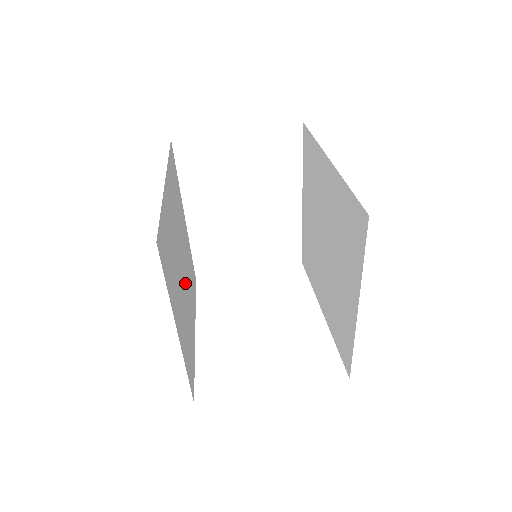
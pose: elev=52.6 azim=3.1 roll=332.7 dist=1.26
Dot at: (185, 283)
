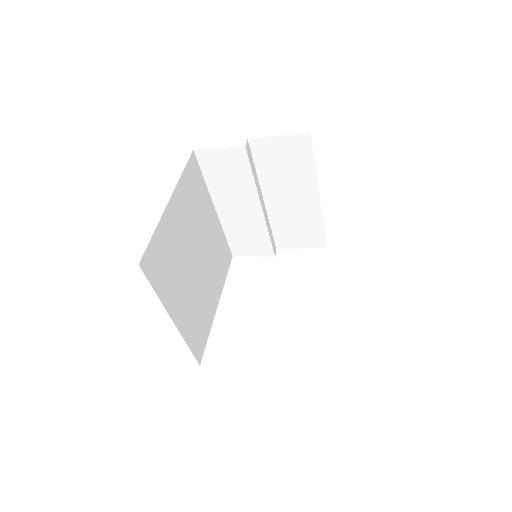
Dot at: (202, 271)
